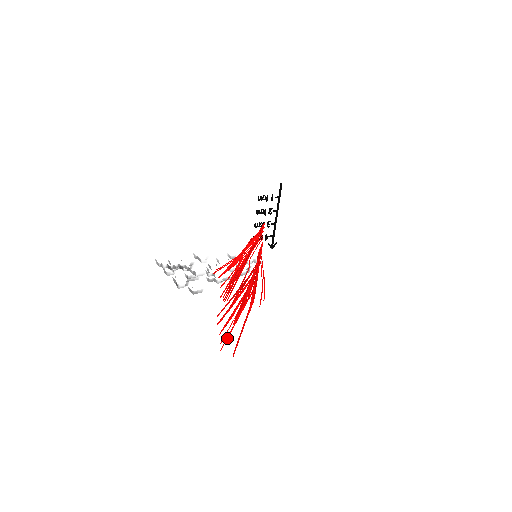
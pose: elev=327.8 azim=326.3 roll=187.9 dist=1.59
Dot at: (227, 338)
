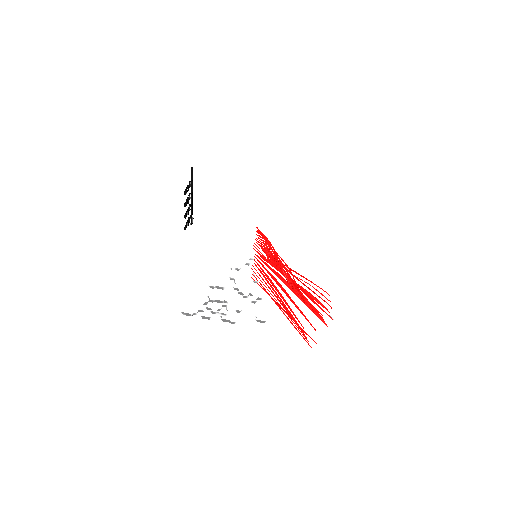
Dot at: (301, 335)
